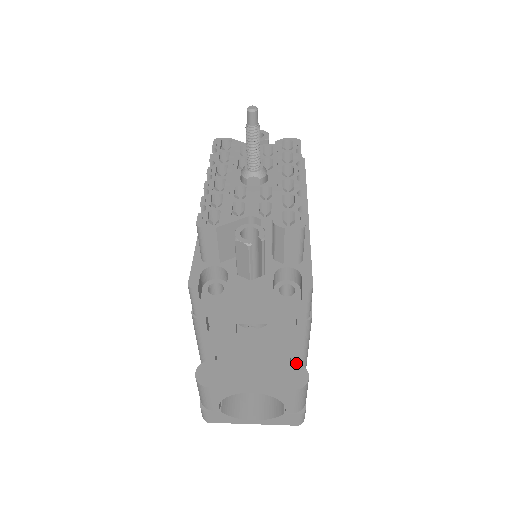
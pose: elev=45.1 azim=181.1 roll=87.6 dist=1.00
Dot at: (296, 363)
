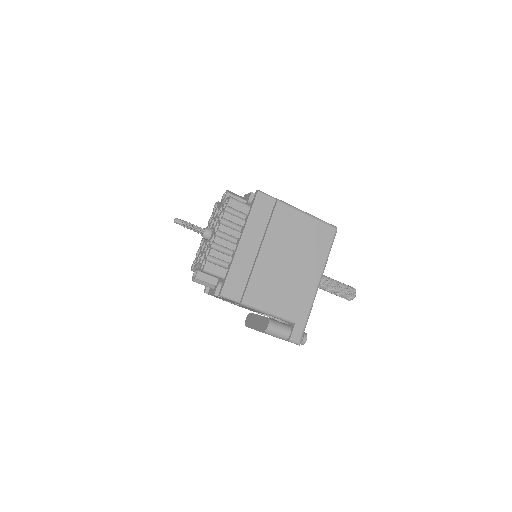
Dot at: (267, 318)
